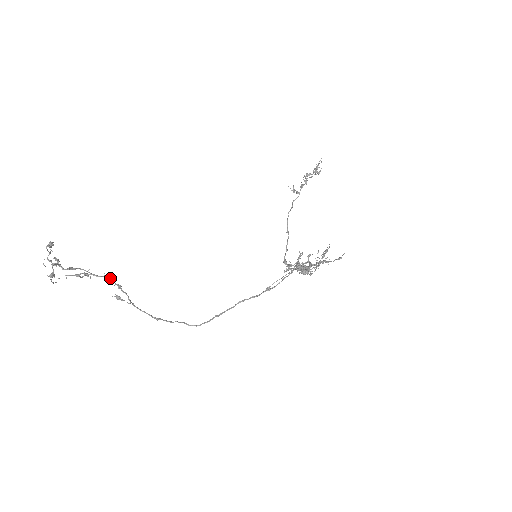
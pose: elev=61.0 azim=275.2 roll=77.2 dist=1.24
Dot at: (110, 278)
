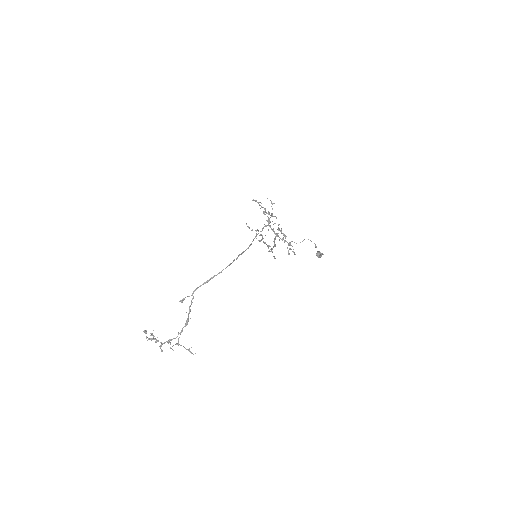
Dot at: (187, 319)
